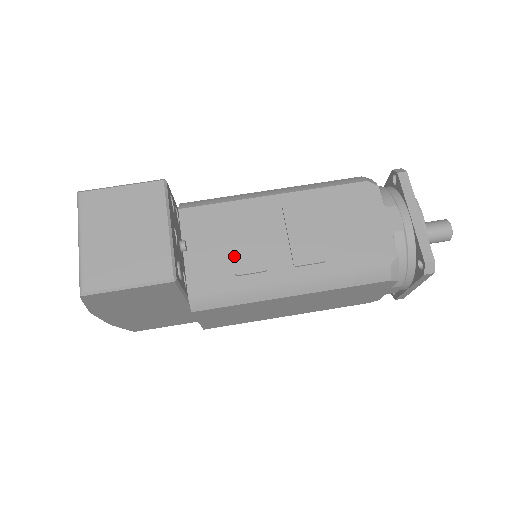
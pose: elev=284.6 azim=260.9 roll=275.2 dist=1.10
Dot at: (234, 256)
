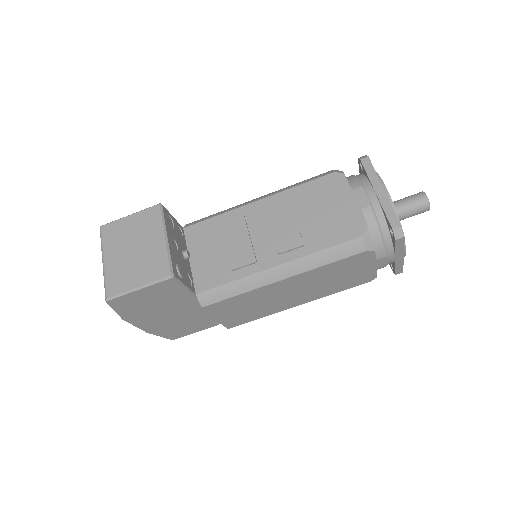
Dot at: (229, 255)
